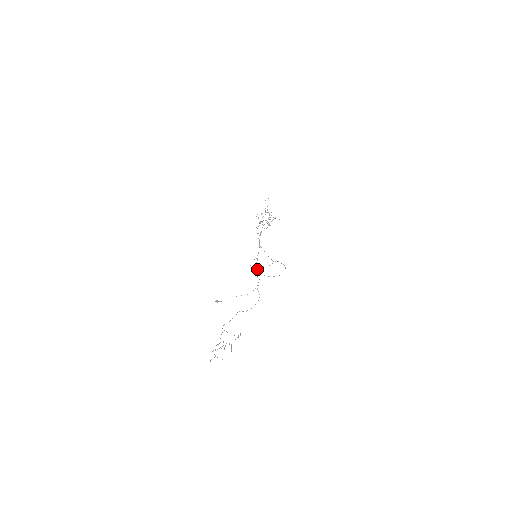
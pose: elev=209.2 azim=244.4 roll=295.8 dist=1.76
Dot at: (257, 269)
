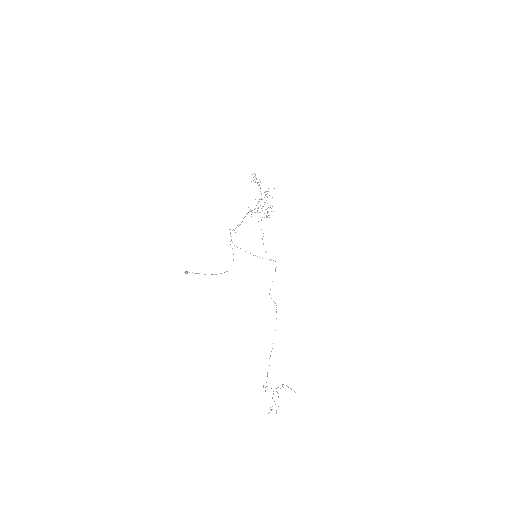
Dot at: occluded
